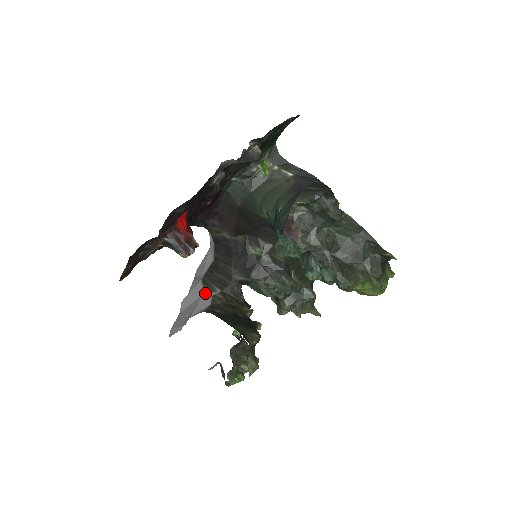
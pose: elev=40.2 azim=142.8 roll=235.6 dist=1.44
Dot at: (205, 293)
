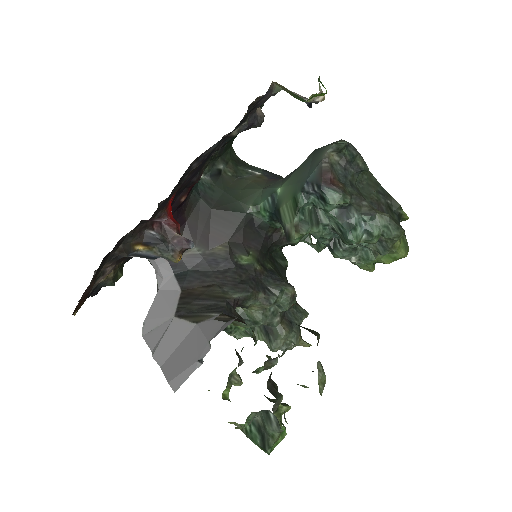
Dot at: (198, 322)
